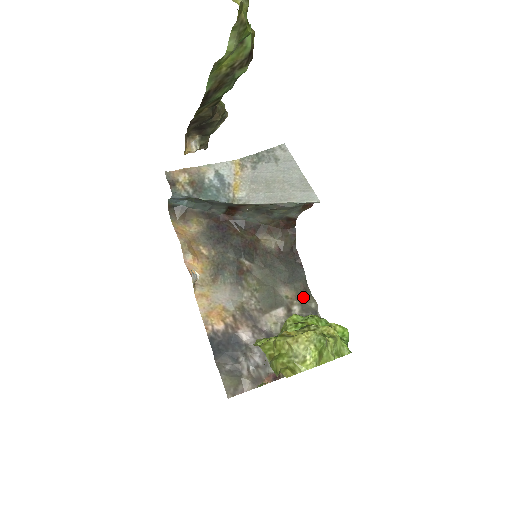
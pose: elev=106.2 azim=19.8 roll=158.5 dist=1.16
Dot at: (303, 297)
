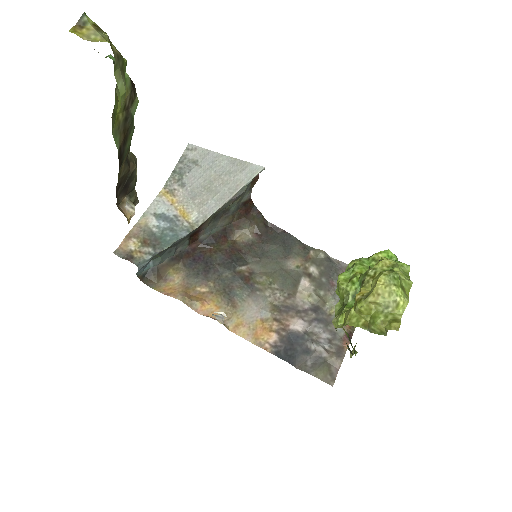
Dot at: (309, 256)
